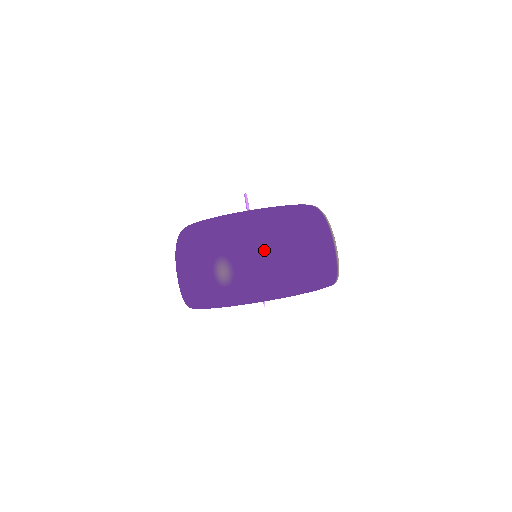
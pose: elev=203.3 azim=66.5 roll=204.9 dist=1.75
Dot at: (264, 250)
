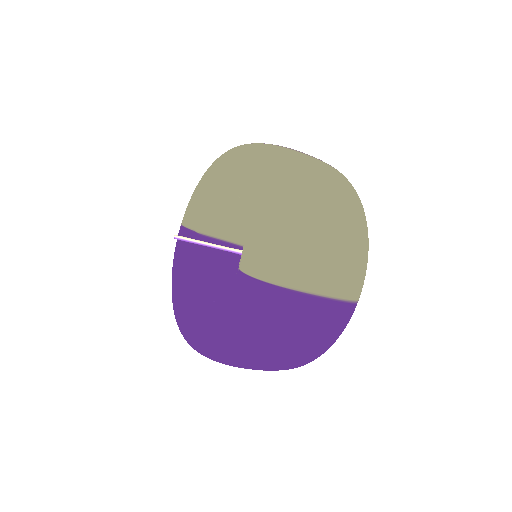
Dot at: occluded
